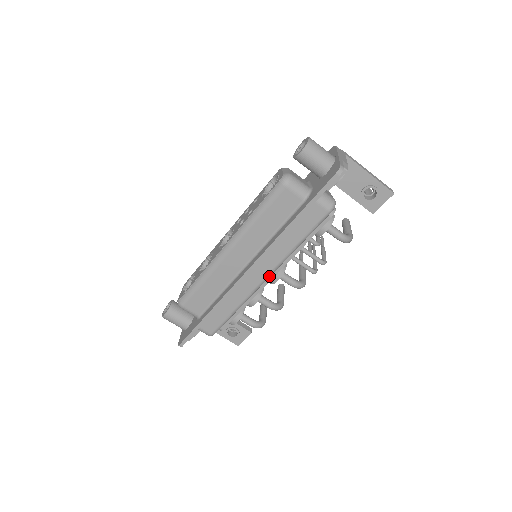
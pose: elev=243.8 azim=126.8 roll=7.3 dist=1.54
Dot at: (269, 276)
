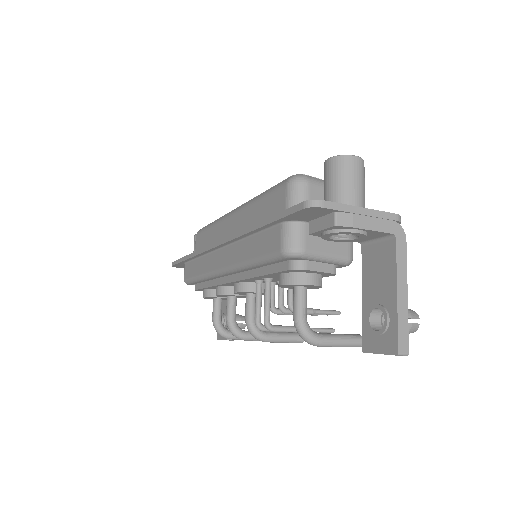
Dot at: (225, 271)
